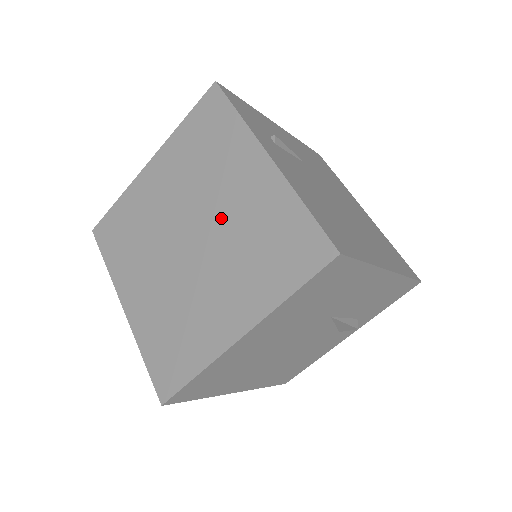
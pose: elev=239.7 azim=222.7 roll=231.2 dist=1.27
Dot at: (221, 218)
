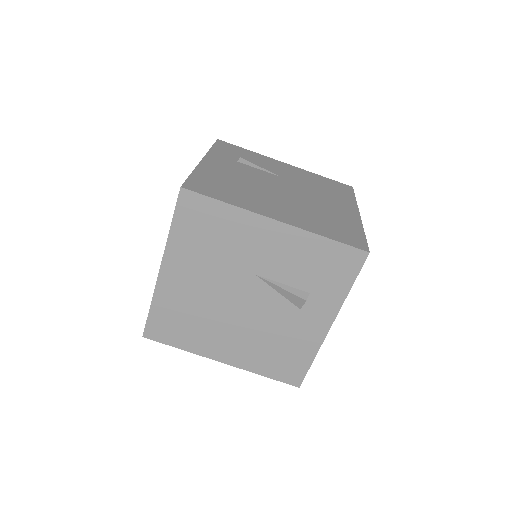
Dot at: occluded
